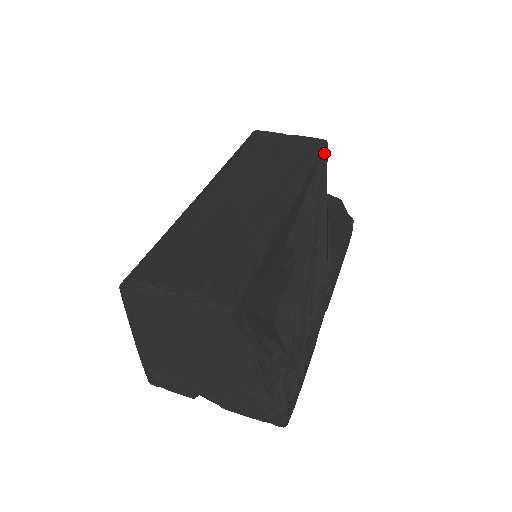
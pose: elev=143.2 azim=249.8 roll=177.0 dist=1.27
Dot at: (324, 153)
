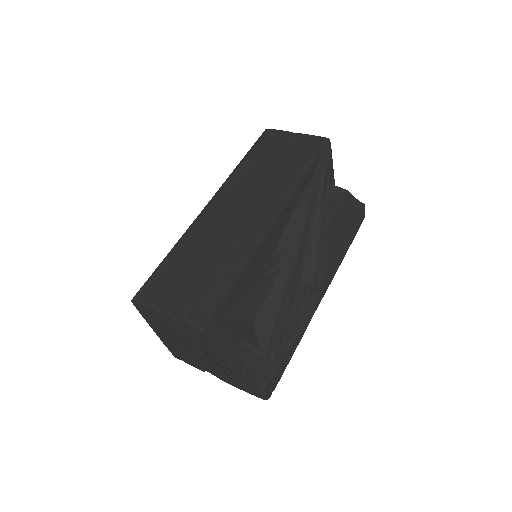
Dot at: (324, 153)
